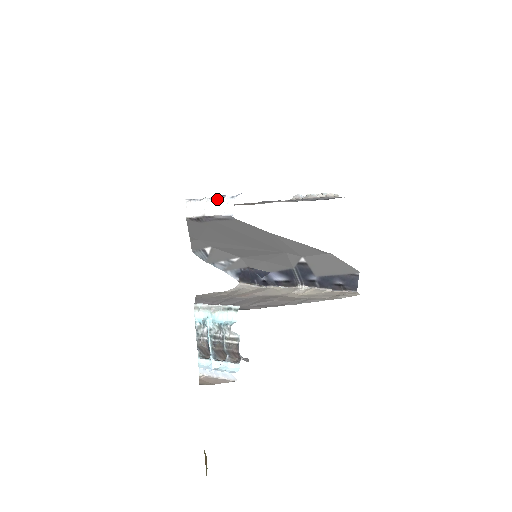
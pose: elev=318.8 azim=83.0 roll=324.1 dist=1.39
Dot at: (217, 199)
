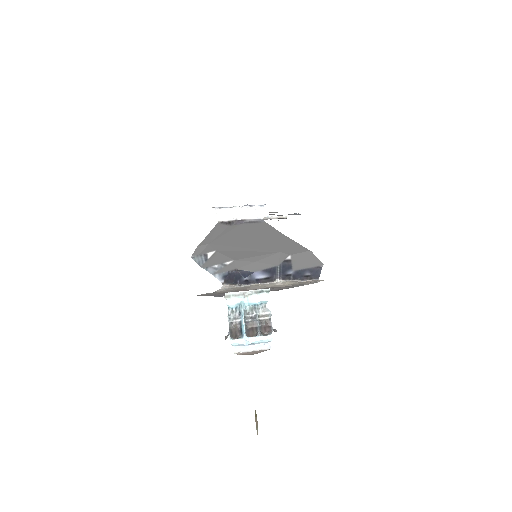
Dot at: (248, 207)
